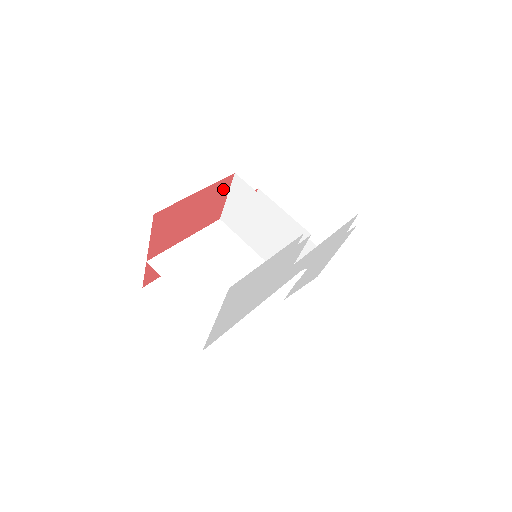
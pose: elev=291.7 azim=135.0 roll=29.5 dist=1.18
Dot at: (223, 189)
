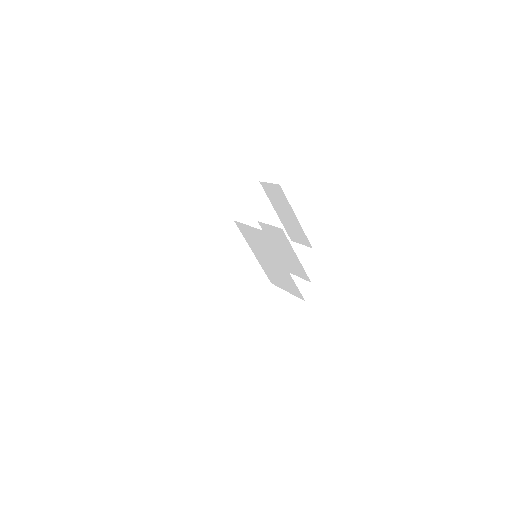
Dot at: occluded
